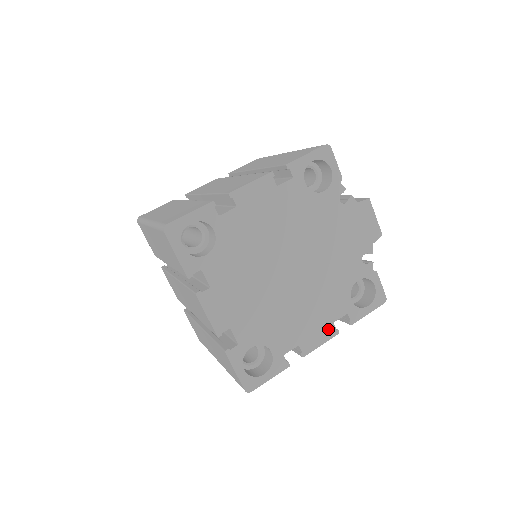
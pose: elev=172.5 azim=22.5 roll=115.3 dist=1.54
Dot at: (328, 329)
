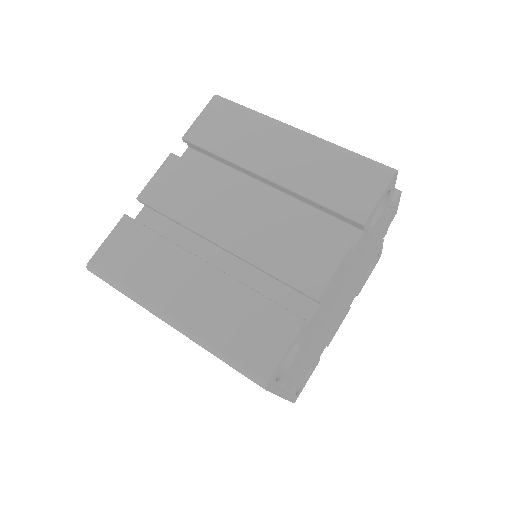
Dot at: occluded
